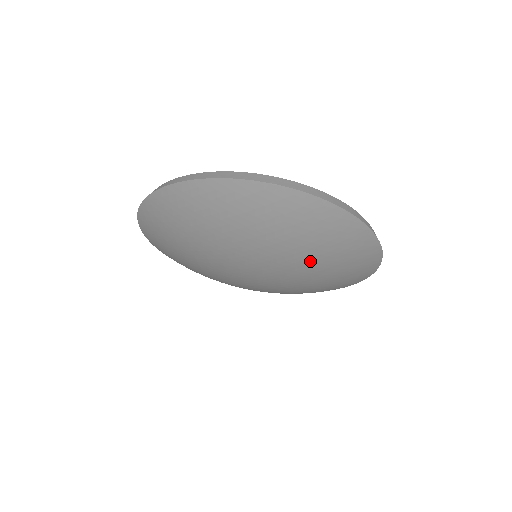
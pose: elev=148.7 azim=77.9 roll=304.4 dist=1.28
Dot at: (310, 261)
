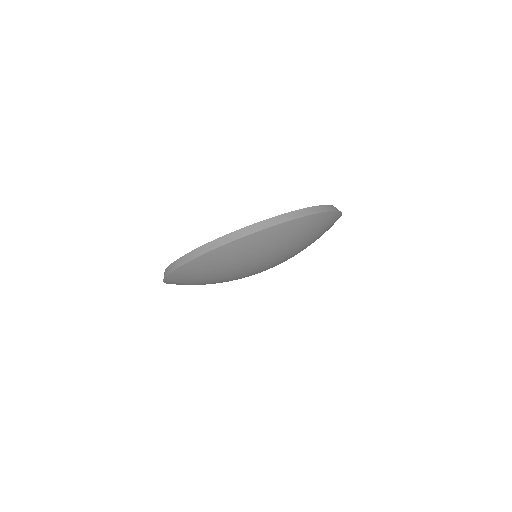
Dot at: (304, 246)
